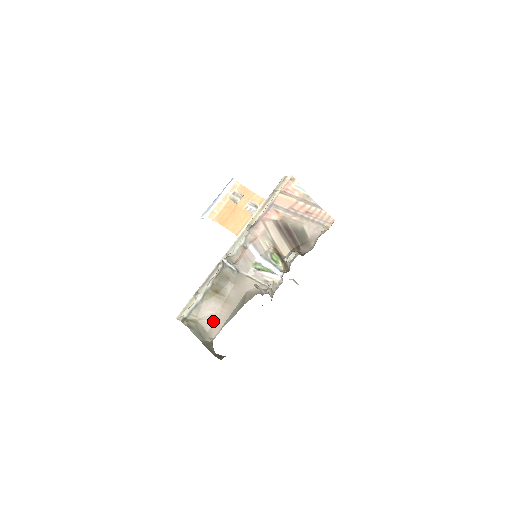
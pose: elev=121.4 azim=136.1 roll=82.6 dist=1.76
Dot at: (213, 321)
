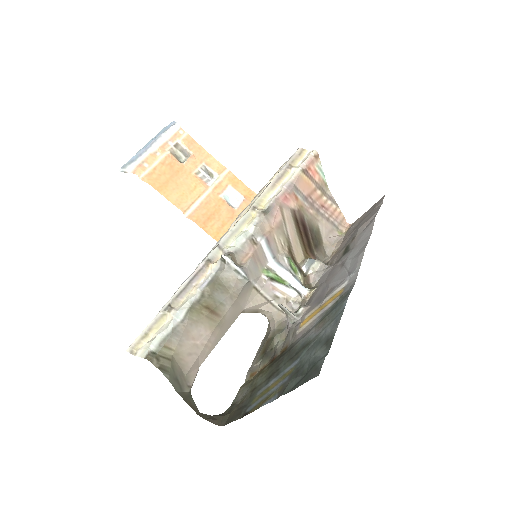
Dot at: (194, 357)
